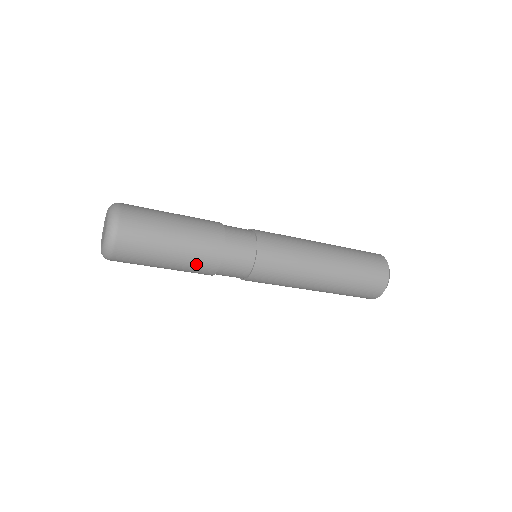
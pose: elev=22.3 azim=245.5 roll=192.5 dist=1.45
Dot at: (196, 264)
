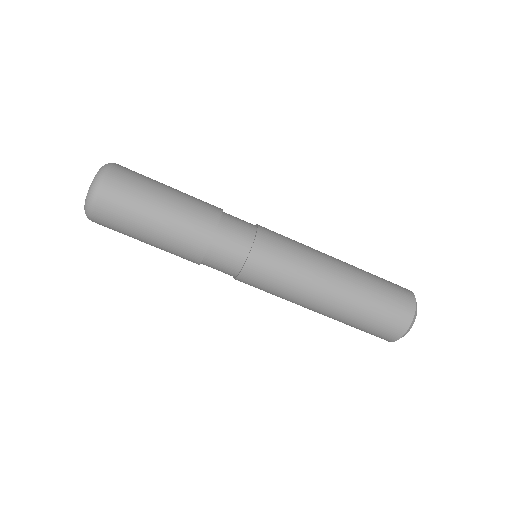
Dot at: (190, 220)
